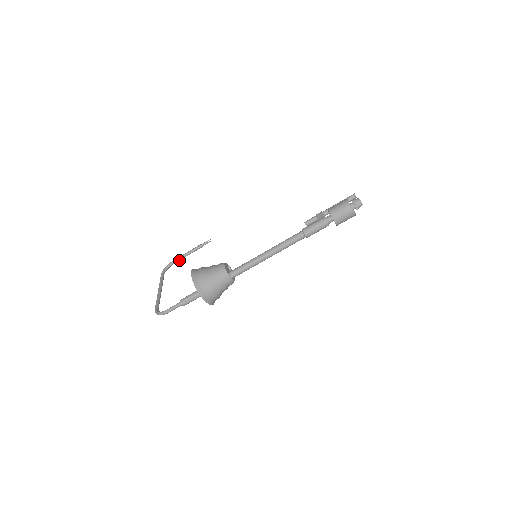
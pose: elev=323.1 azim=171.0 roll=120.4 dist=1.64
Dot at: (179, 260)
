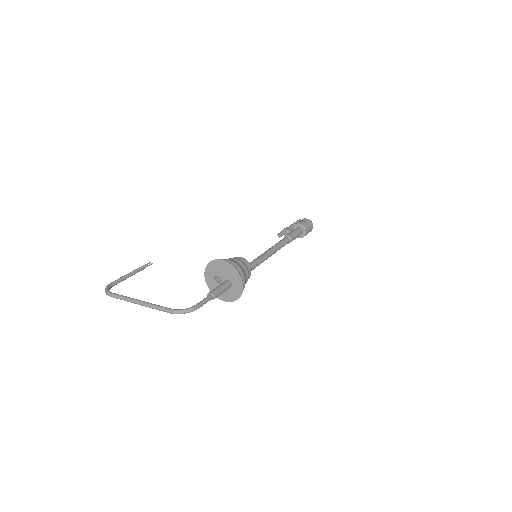
Dot at: (119, 282)
